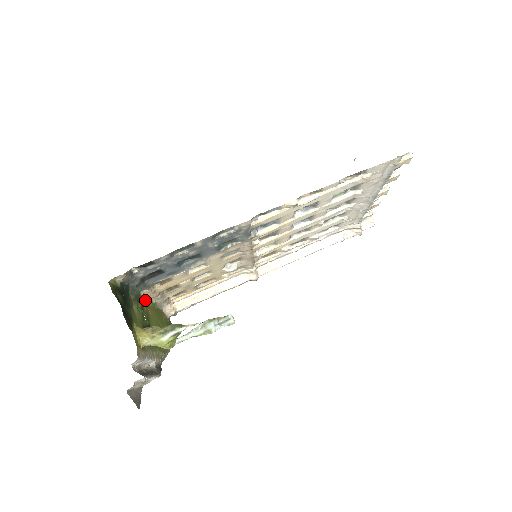
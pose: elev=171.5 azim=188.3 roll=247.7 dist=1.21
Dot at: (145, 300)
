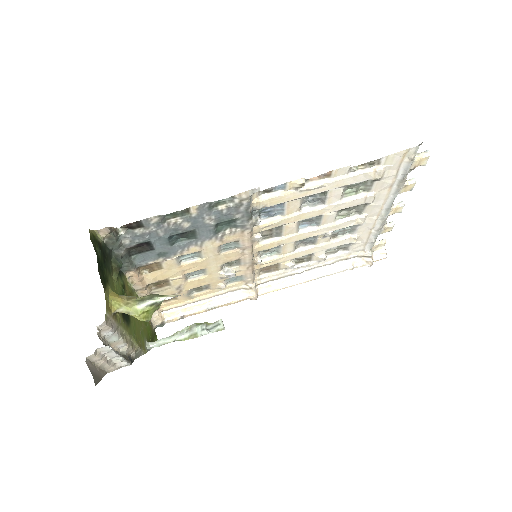
Dot at: (130, 287)
